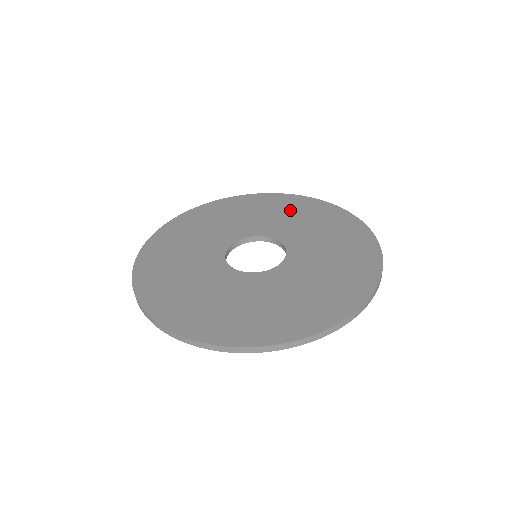
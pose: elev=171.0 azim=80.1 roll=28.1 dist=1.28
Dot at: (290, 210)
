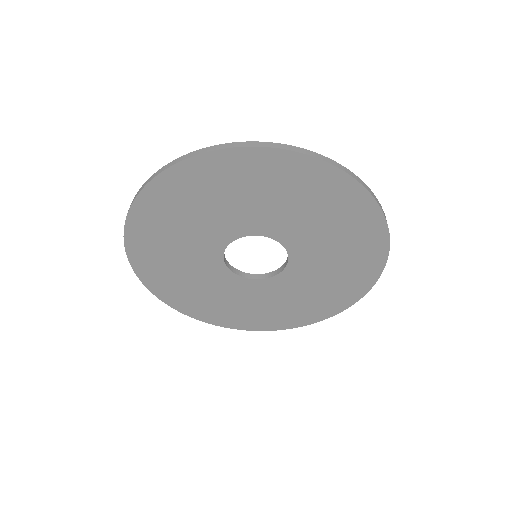
Dot at: occluded
